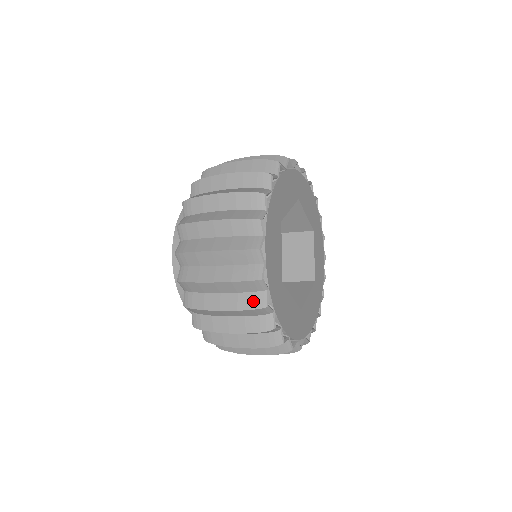
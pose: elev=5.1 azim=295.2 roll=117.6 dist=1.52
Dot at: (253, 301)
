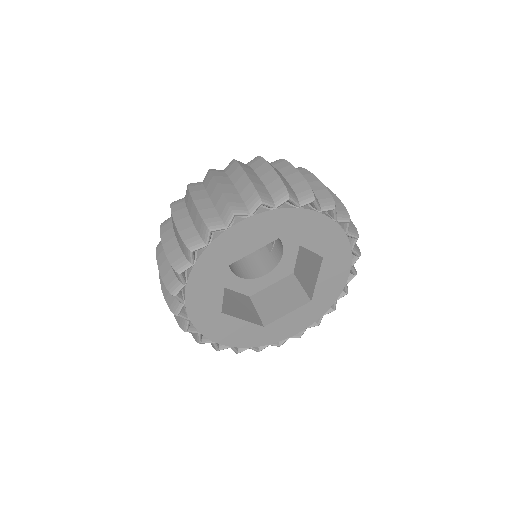
Dot at: occluded
